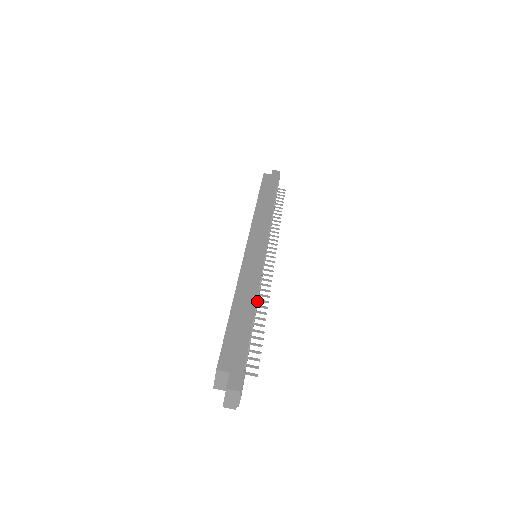
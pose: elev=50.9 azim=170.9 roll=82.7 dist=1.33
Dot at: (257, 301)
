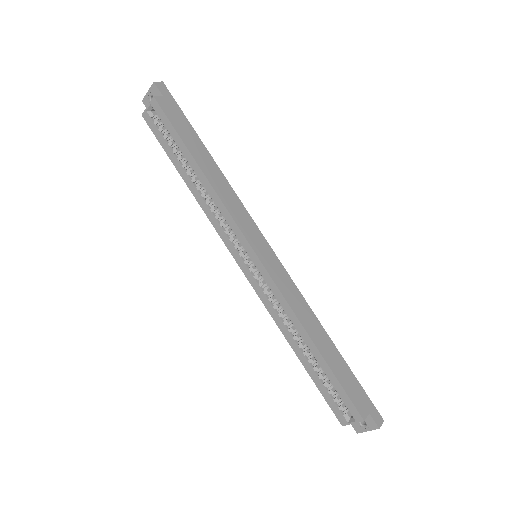
Dot at: occluded
